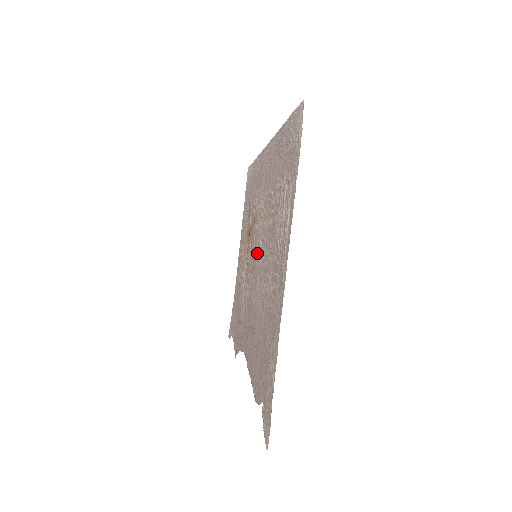
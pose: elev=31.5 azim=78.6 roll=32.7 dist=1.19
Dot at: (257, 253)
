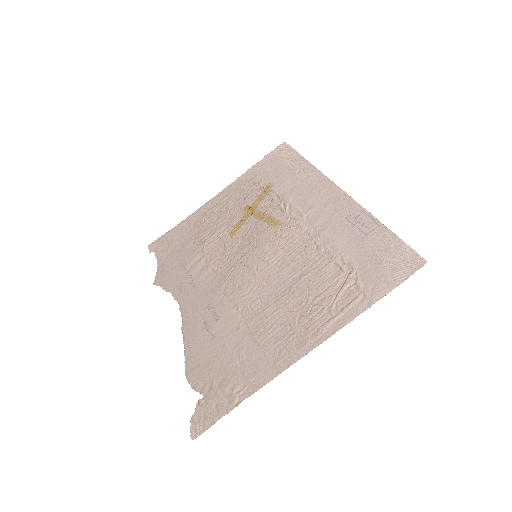
Dot at: (263, 261)
